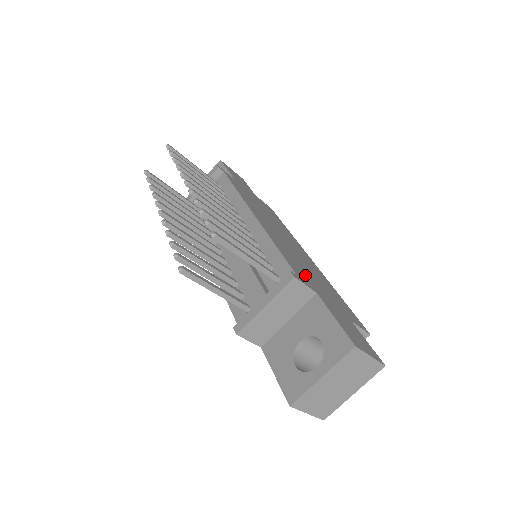
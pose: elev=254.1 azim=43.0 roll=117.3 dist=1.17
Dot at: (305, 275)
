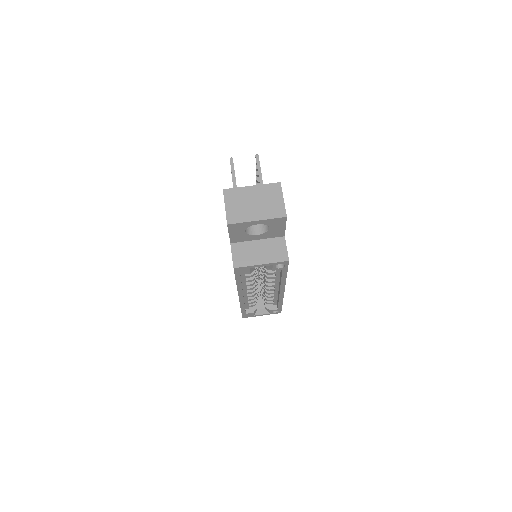
Dot at: occluded
